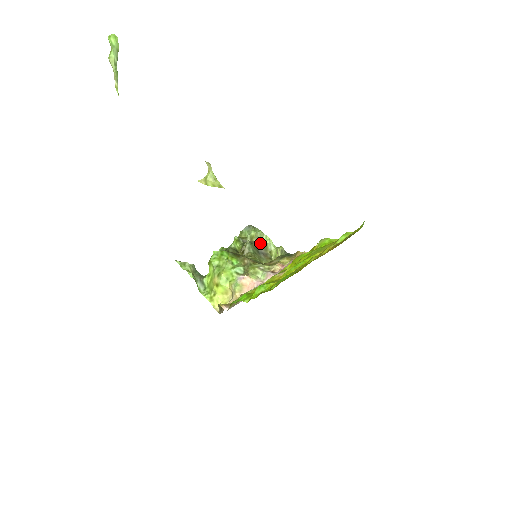
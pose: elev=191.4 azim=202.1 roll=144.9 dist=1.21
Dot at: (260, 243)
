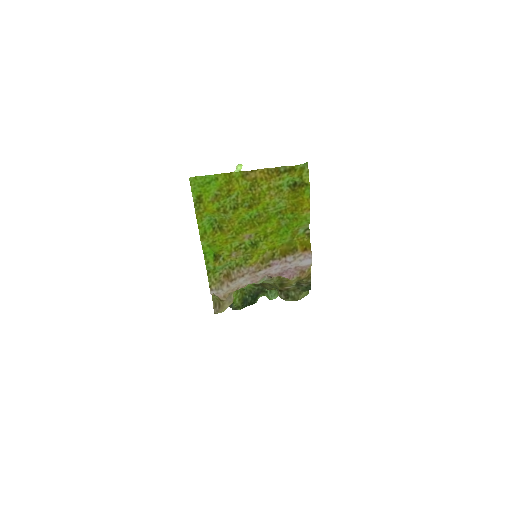
Dot at: occluded
